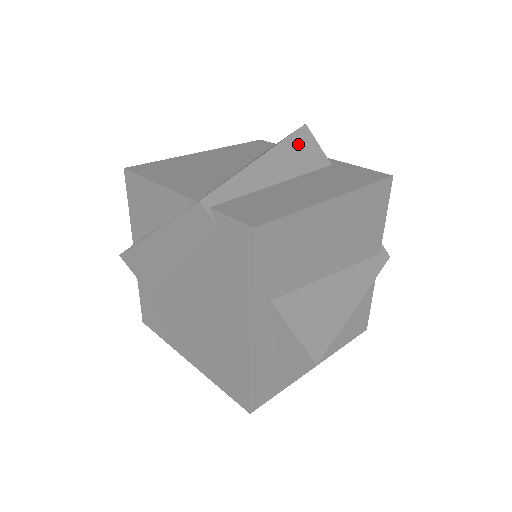
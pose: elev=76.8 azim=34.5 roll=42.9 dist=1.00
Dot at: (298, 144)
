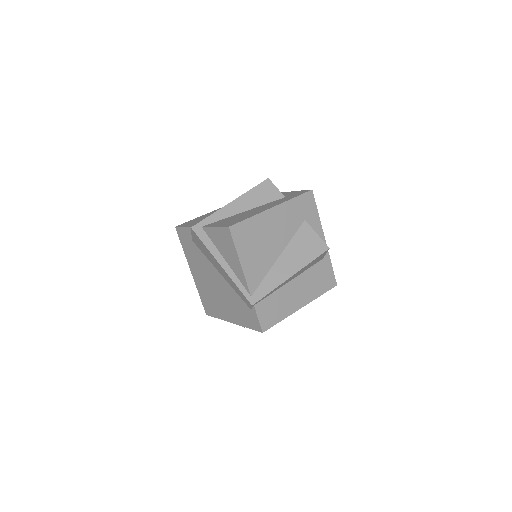
Dot at: occluded
